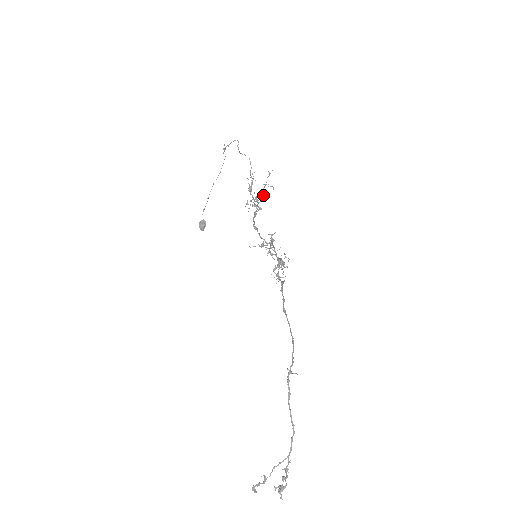
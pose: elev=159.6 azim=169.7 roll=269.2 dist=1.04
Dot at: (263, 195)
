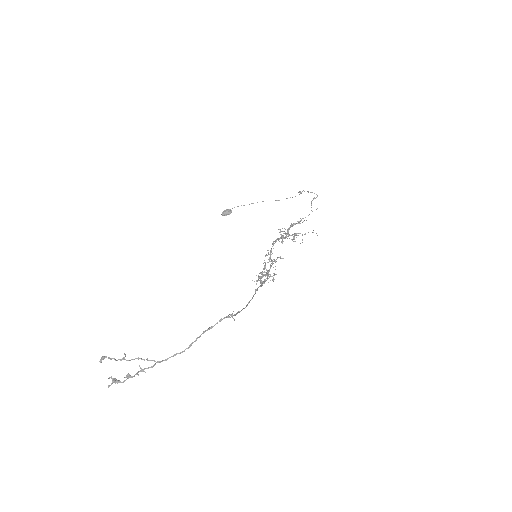
Dot at: (294, 237)
